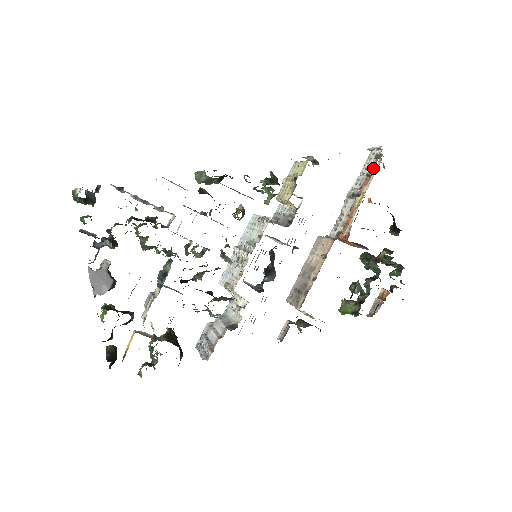
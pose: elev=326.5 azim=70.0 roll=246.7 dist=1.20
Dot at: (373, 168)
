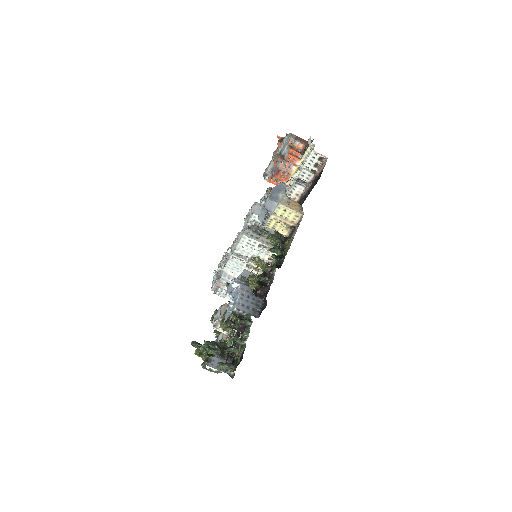
Dot at: (317, 166)
